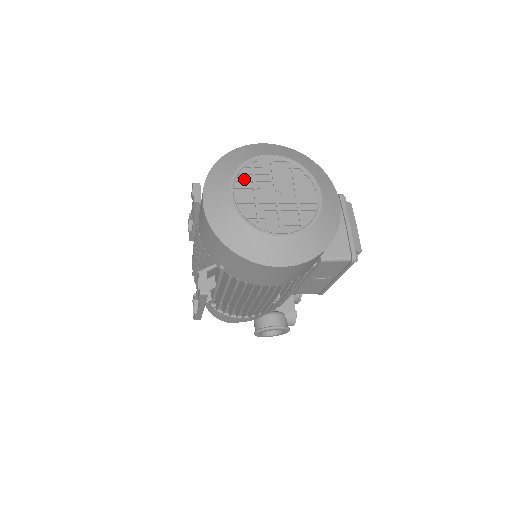
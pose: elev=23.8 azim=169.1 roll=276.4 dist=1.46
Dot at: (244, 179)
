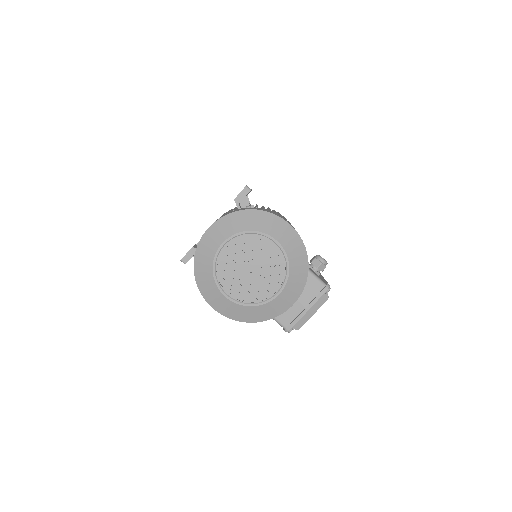
Dot at: (241, 241)
